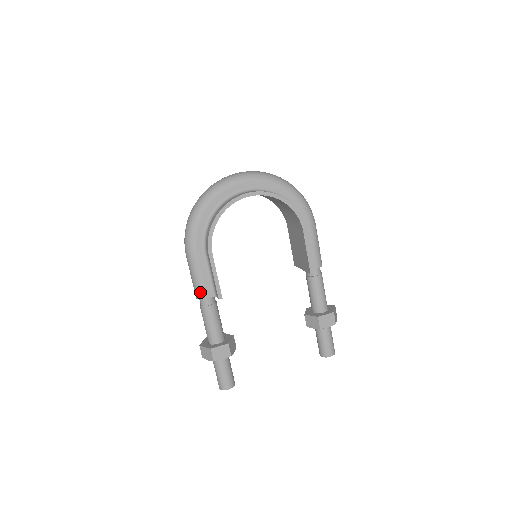
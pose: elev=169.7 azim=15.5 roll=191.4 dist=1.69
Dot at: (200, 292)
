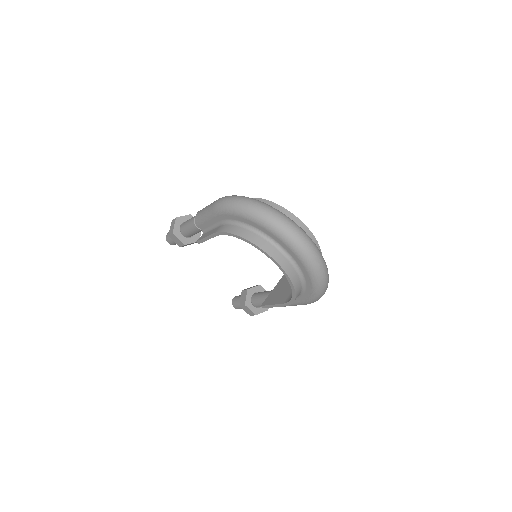
Dot at: (198, 220)
